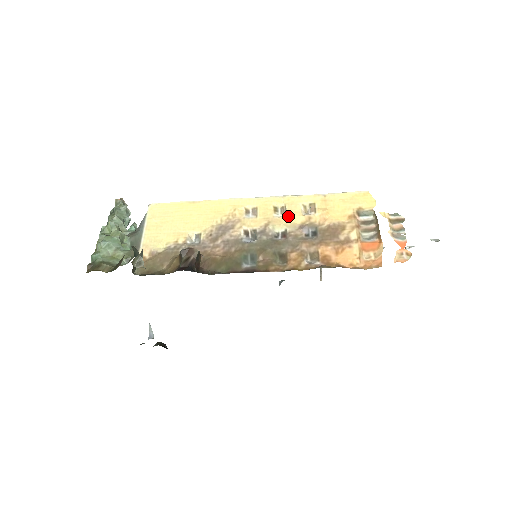
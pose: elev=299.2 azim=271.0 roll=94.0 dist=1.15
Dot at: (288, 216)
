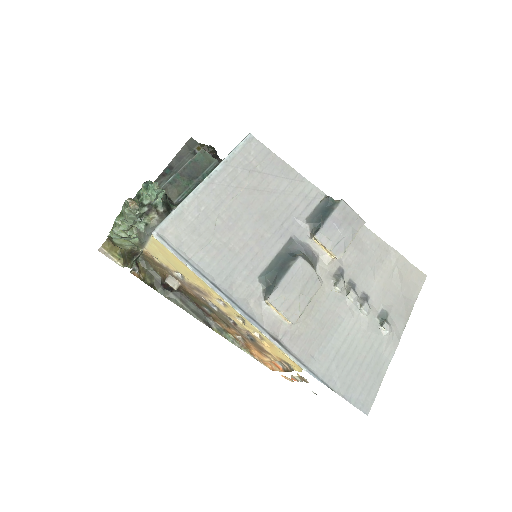
Dot at: (243, 325)
